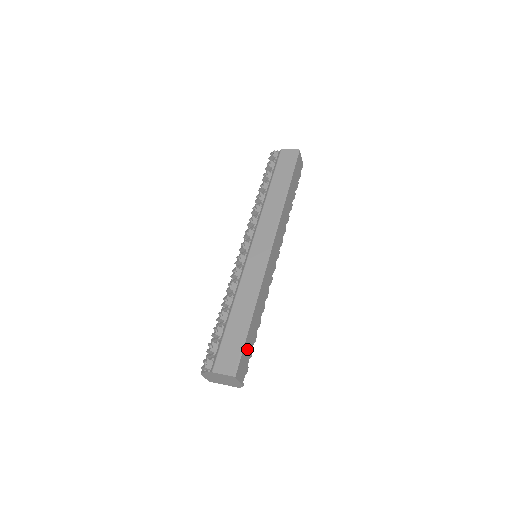
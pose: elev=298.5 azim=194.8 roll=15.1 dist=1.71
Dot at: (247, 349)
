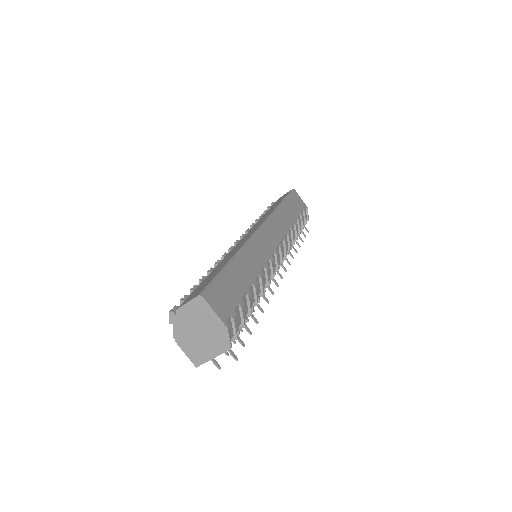
Dot at: (228, 288)
